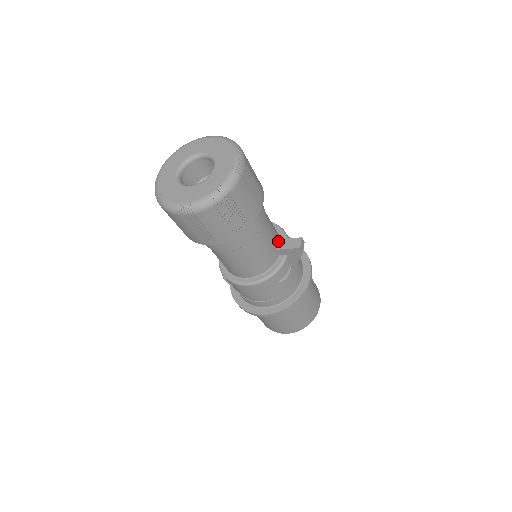
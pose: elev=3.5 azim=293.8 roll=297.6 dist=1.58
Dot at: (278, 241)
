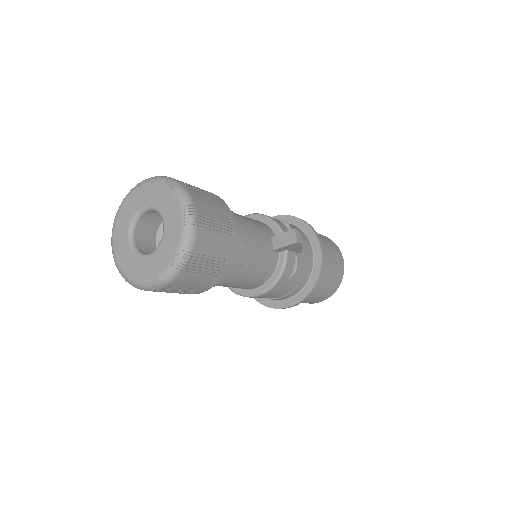
Dot at: (271, 240)
